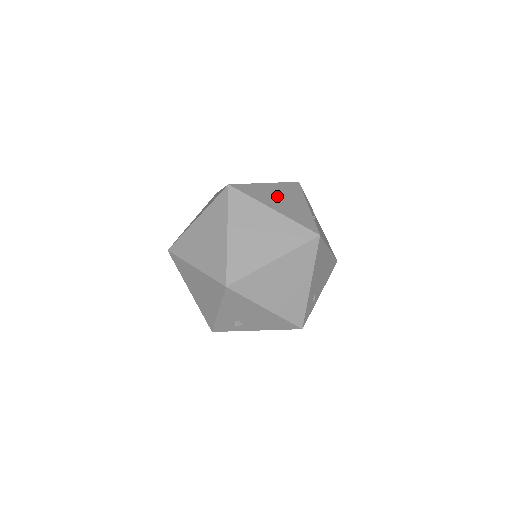
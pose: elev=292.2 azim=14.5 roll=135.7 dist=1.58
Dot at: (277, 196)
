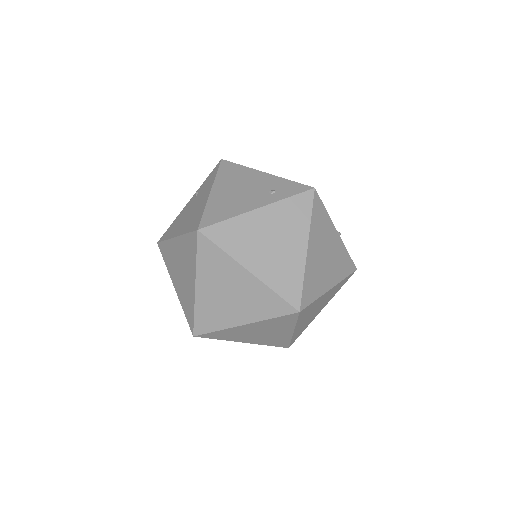
Dot at: occluded
